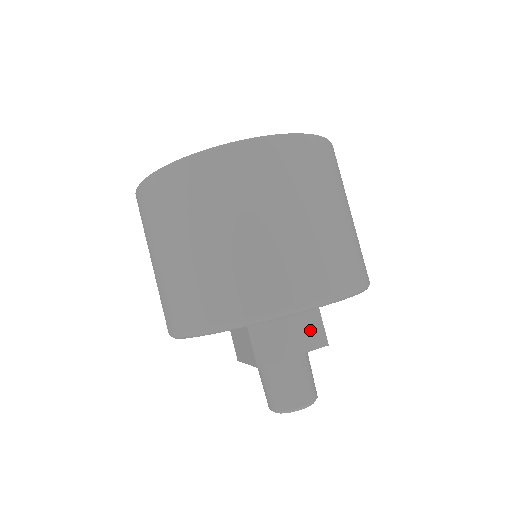
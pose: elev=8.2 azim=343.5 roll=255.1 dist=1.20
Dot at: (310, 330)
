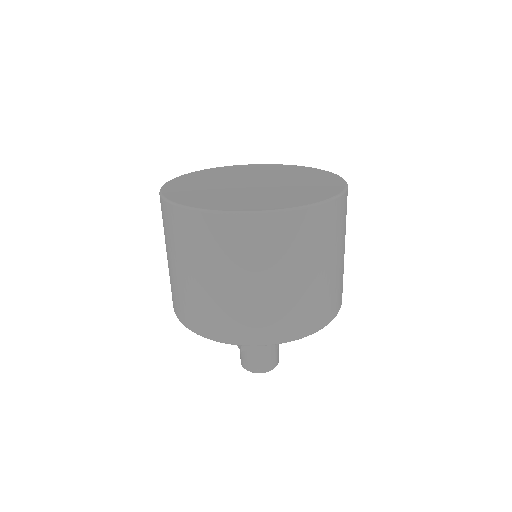
Dot at: occluded
